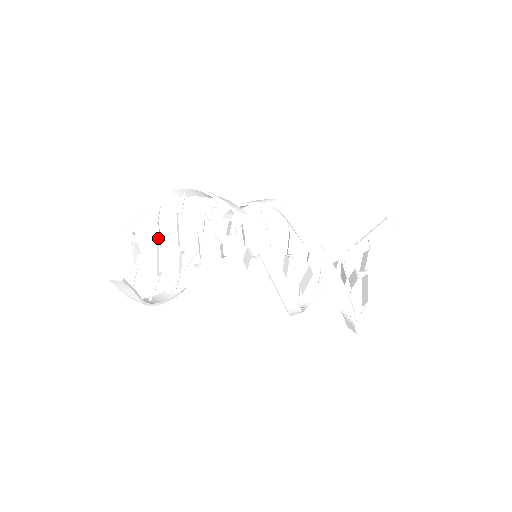
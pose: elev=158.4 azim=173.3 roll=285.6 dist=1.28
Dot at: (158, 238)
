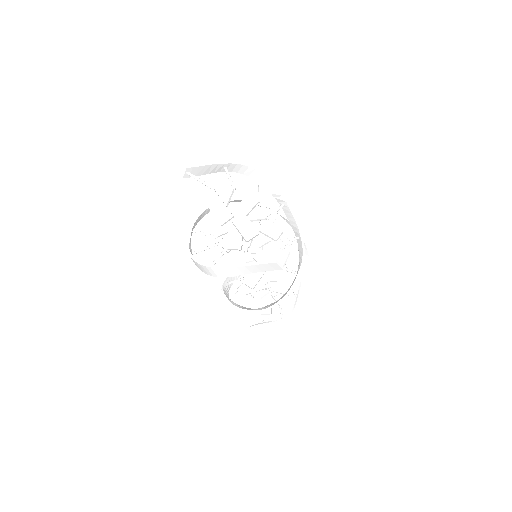
Dot at: (227, 205)
